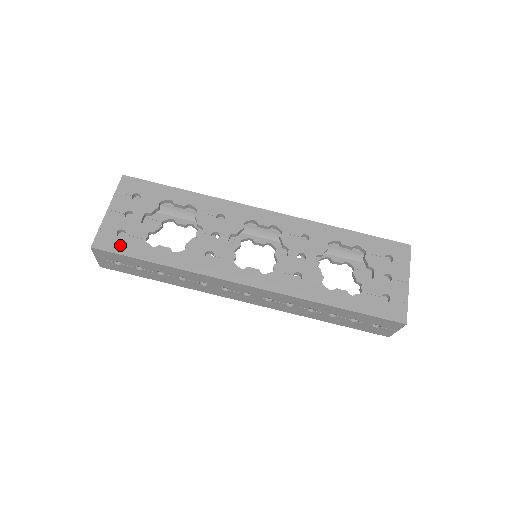
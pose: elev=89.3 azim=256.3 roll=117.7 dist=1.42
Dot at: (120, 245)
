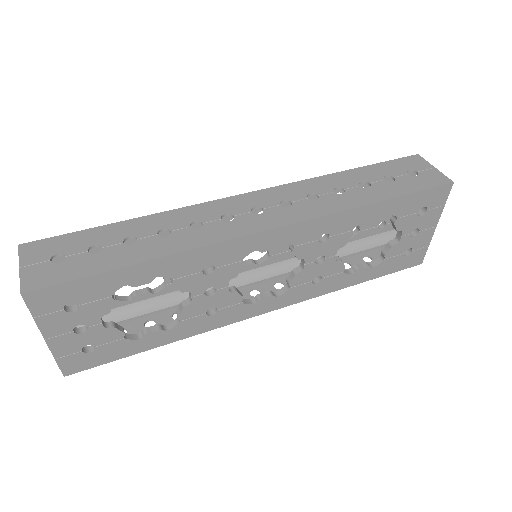
Dot at: occluded
